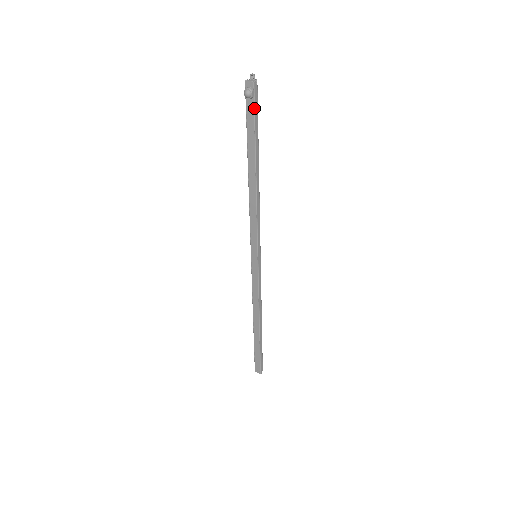
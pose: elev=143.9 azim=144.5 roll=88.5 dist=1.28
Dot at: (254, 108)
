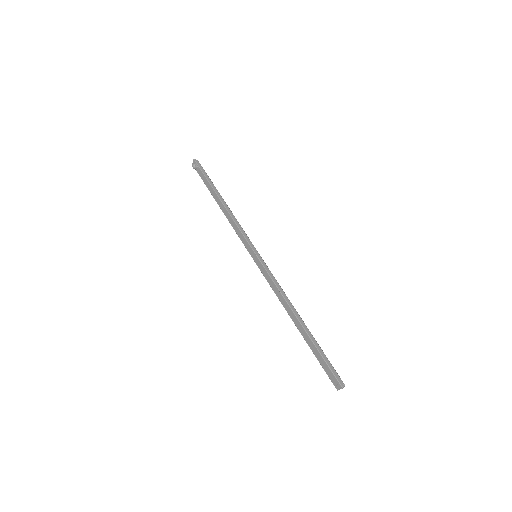
Dot at: (200, 169)
